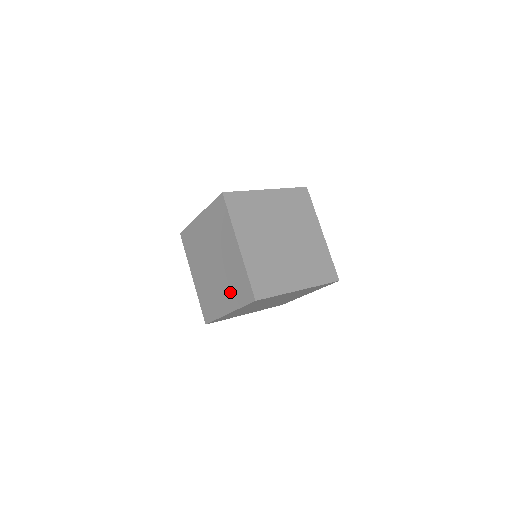
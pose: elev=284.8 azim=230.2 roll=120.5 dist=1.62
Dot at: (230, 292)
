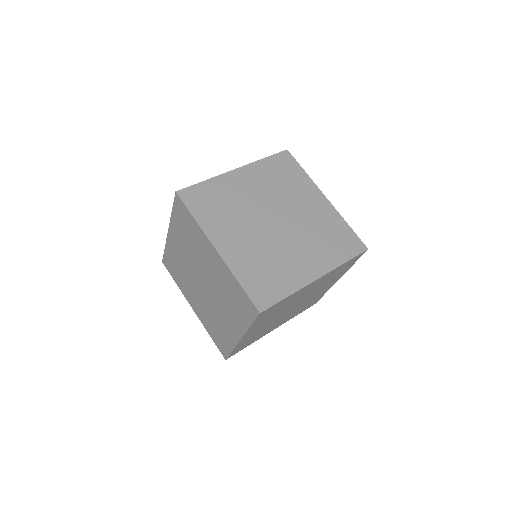
Dot at: (206, 316)
